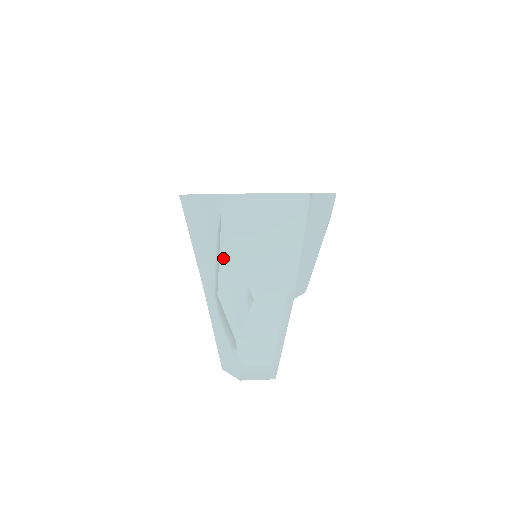
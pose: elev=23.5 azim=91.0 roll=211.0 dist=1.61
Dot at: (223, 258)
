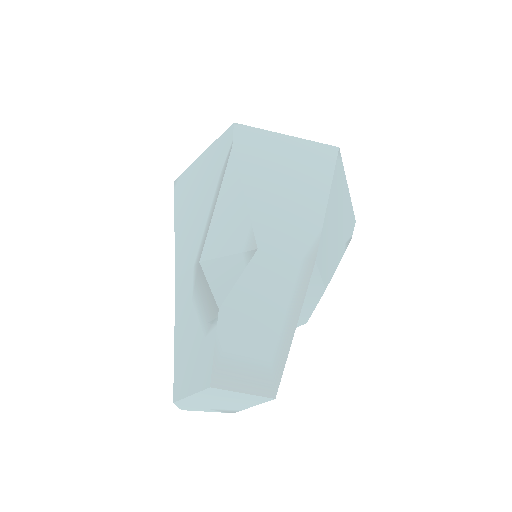
Dot at: (223, 198)
